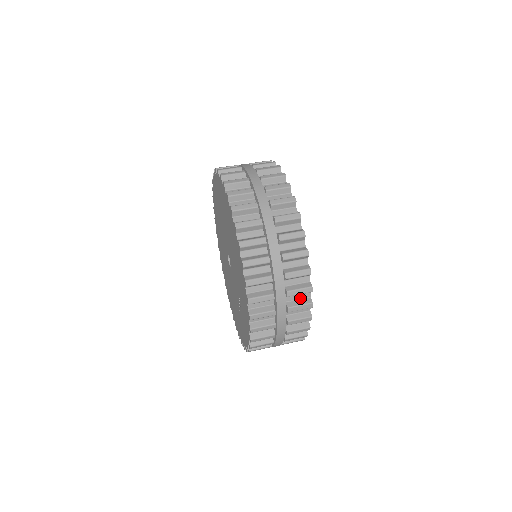
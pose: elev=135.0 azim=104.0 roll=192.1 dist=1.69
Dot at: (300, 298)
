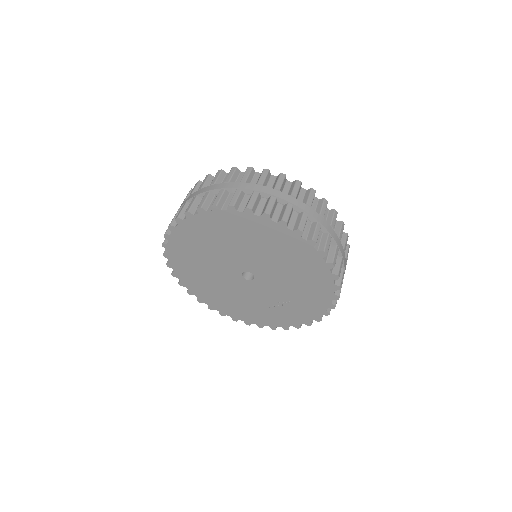
Dot at: occluded
